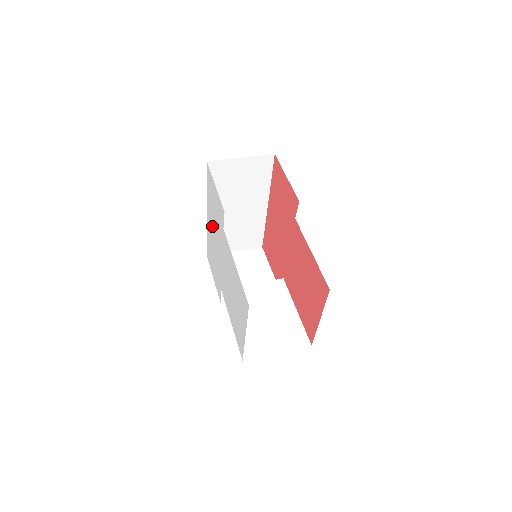
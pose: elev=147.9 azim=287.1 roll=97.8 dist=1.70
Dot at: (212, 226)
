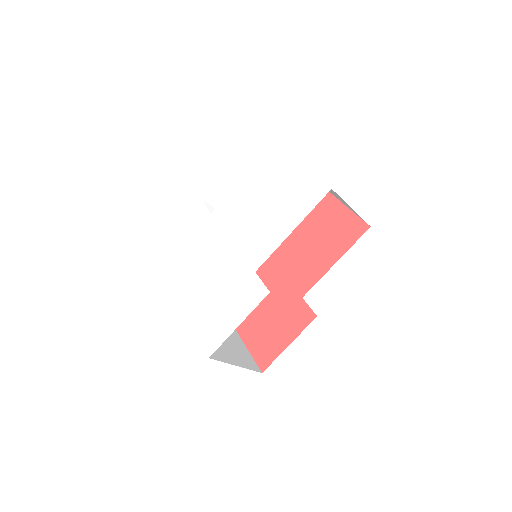
Dot at: (195, 273)
